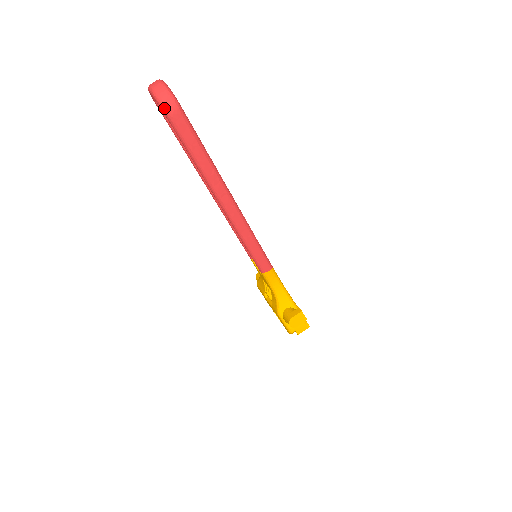
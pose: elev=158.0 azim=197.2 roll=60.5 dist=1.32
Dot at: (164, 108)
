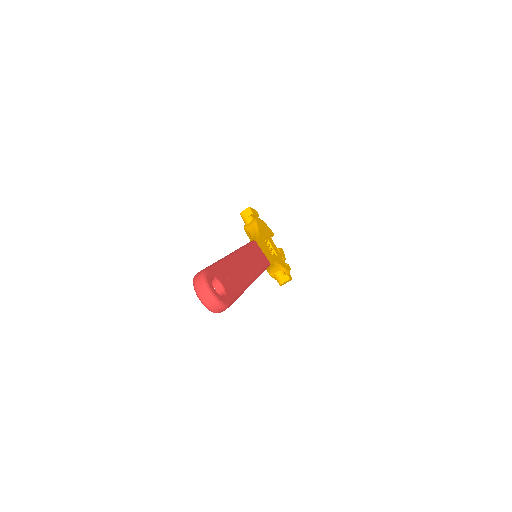
Dot at: occluded
